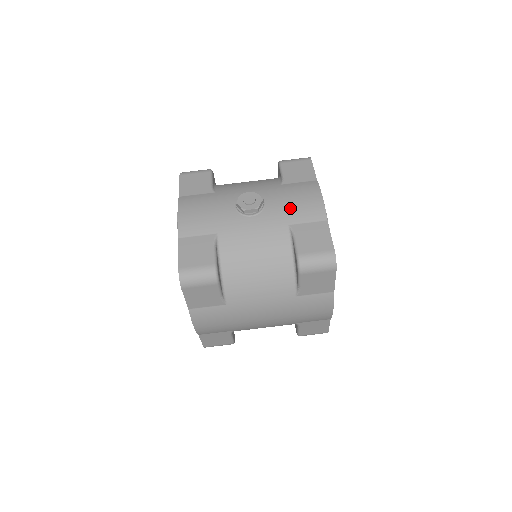
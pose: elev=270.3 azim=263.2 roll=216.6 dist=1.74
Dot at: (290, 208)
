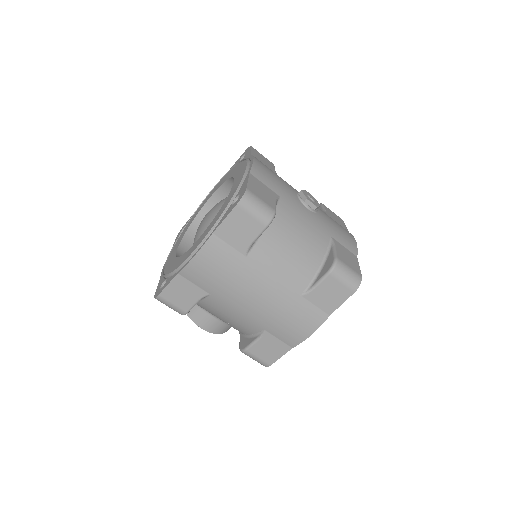
Dot at: (335, 228)
